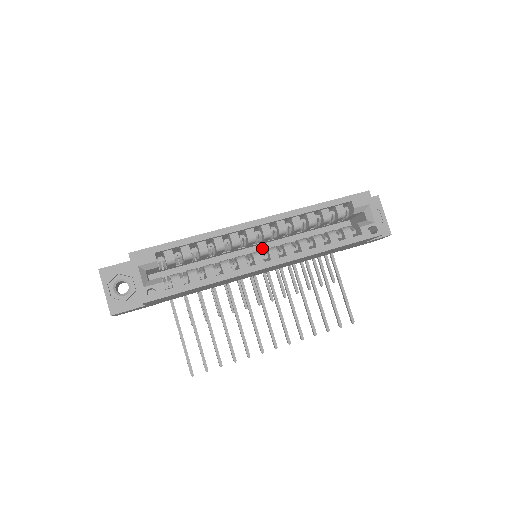
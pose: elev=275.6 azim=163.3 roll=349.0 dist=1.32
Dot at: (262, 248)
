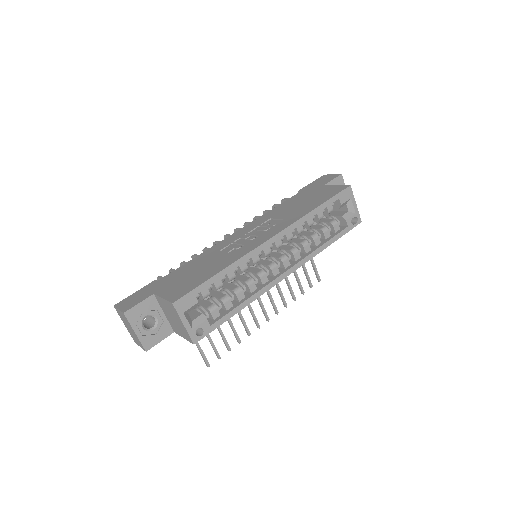
Dot at: occluded
